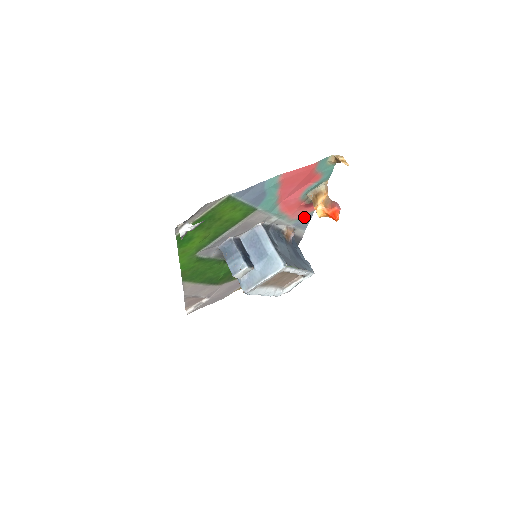
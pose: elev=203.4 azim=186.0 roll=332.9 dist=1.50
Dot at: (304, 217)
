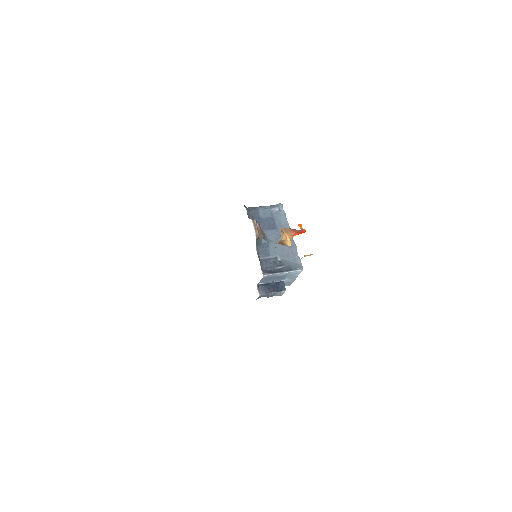
Dot at: occluded
